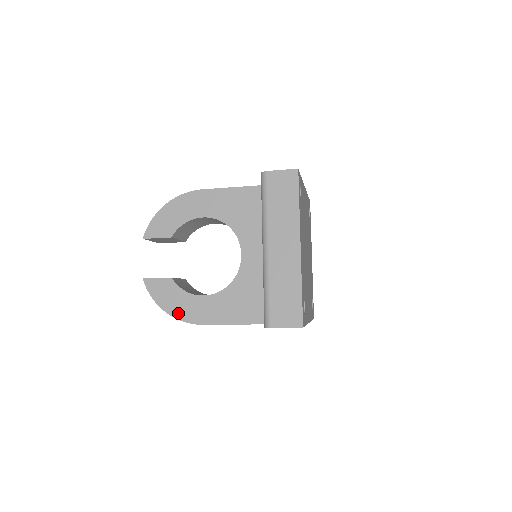
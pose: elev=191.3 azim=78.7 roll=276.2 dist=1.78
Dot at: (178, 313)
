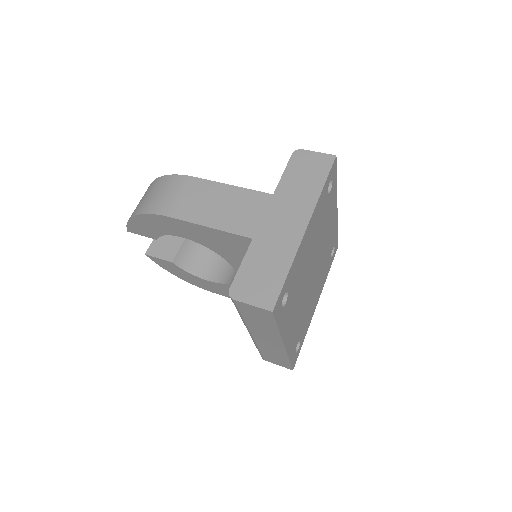
Dot at: (189, 281)
